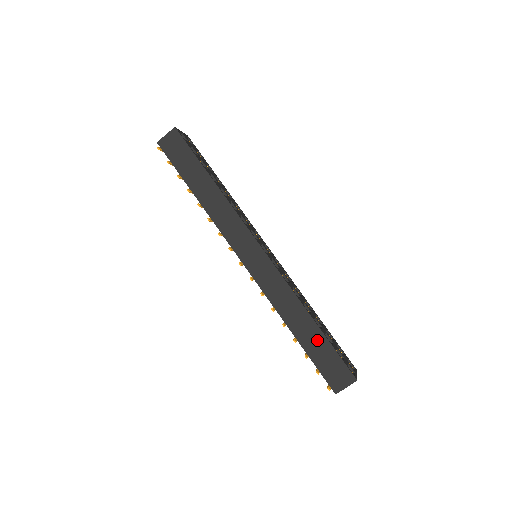
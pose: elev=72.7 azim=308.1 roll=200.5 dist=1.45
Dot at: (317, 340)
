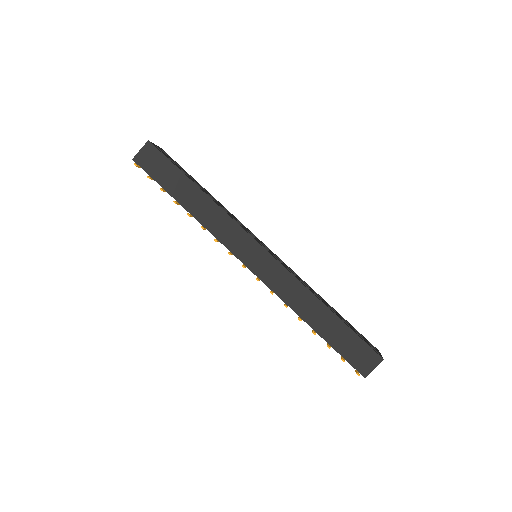
Dot at: (336, 328)
